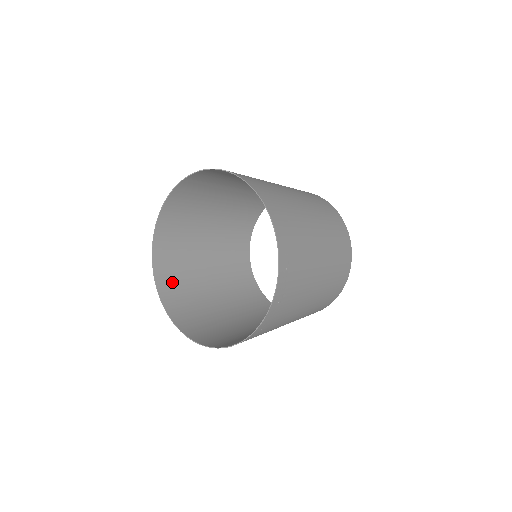
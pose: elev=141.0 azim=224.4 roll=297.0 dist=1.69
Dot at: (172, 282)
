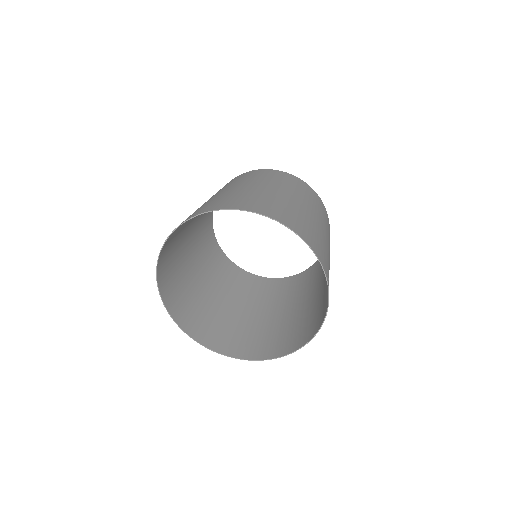
Dot at: (182, 308)
